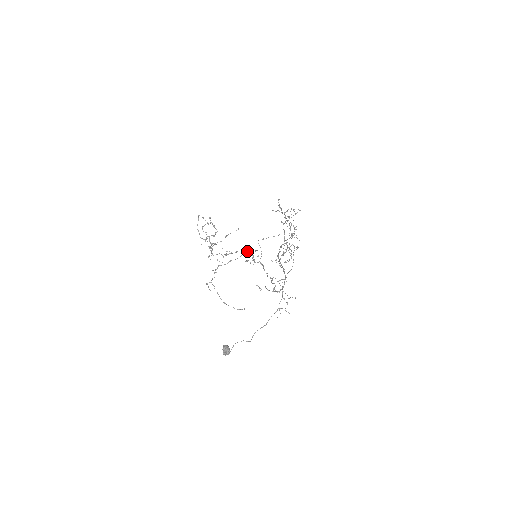
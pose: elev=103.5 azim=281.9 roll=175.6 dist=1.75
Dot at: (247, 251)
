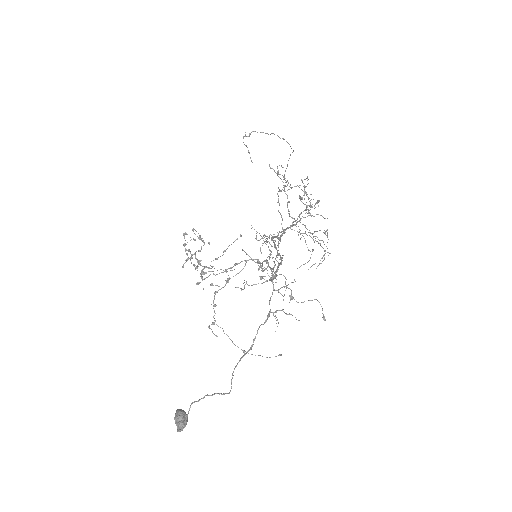
Dot at: occluded
